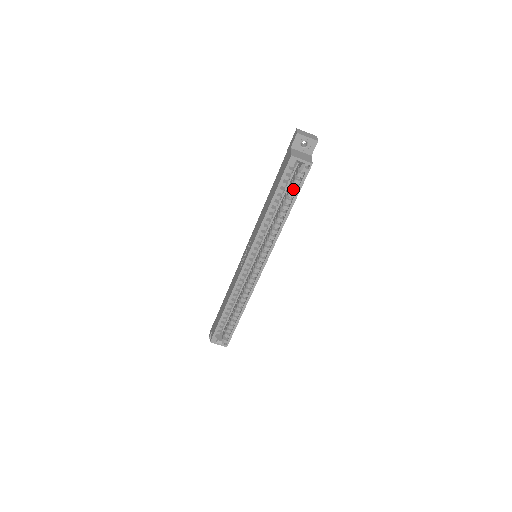
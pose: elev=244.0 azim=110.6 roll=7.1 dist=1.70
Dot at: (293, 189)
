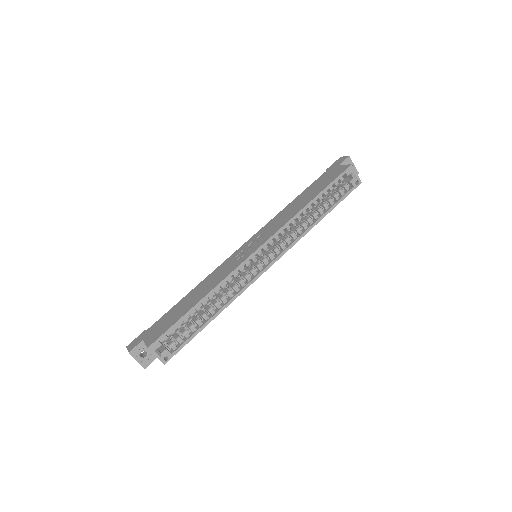
Dot at: (336, 197)
